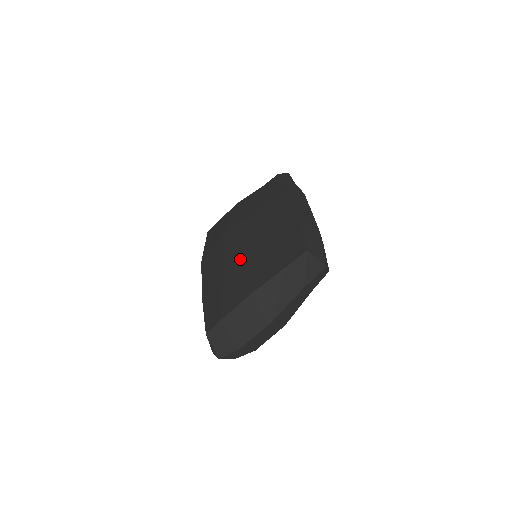
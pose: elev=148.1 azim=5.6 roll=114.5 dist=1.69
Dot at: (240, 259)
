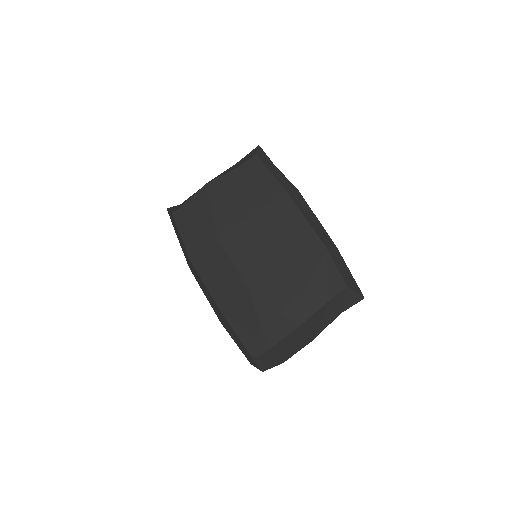
Dot at: (266, 282)
